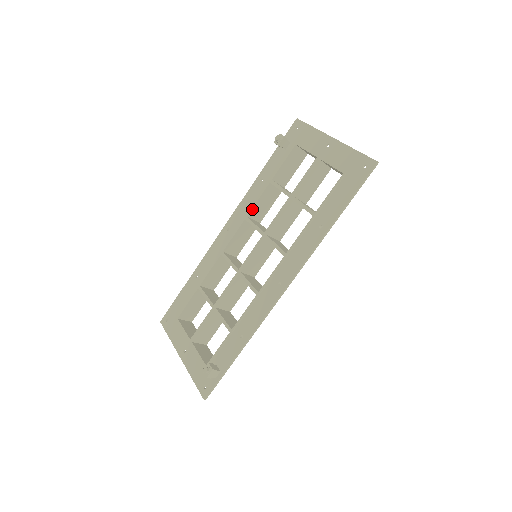
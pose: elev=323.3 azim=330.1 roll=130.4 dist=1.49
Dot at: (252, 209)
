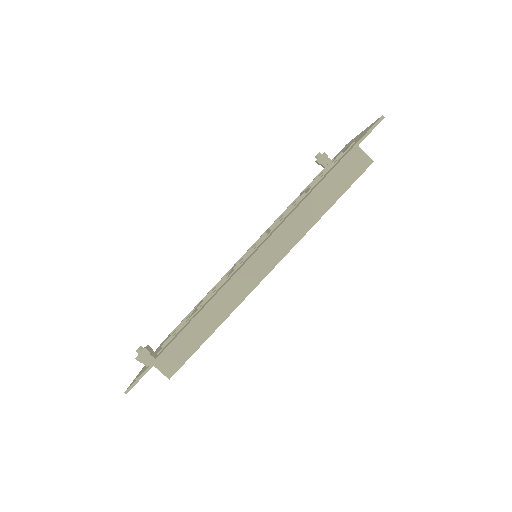
Dot at: (276, 221)
